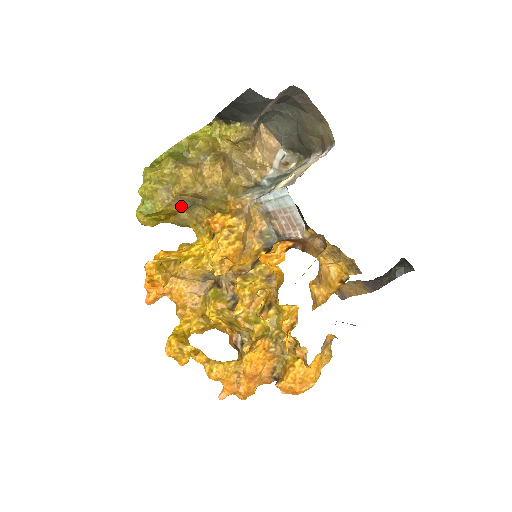
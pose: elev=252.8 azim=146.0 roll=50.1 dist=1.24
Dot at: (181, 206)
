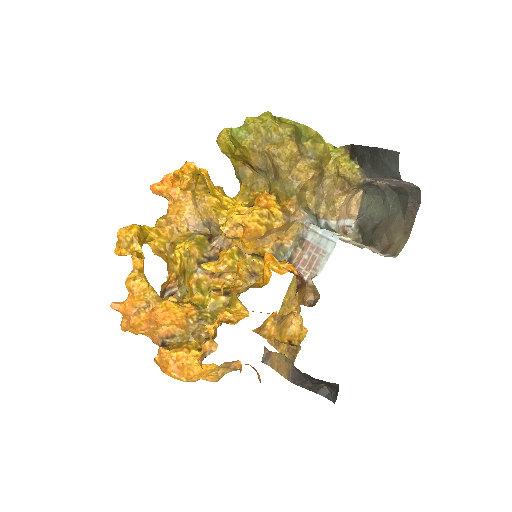
Dot at: (258, 162)
